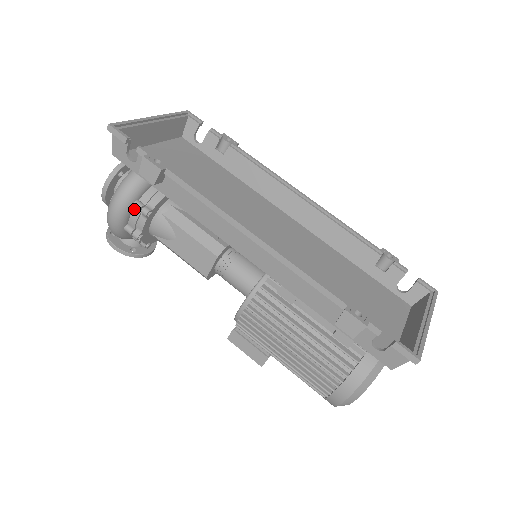
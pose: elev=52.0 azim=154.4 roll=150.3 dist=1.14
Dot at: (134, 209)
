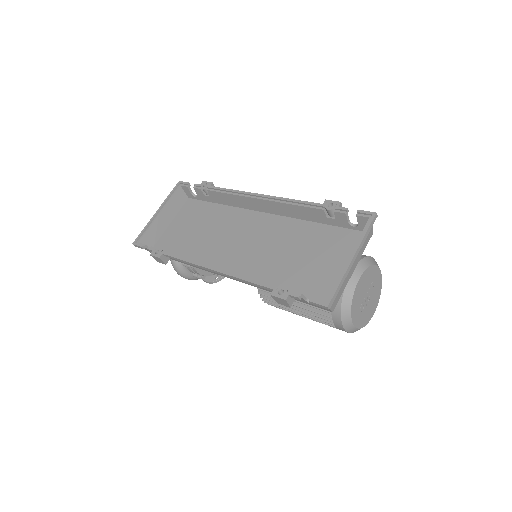
Dot at: occluded
